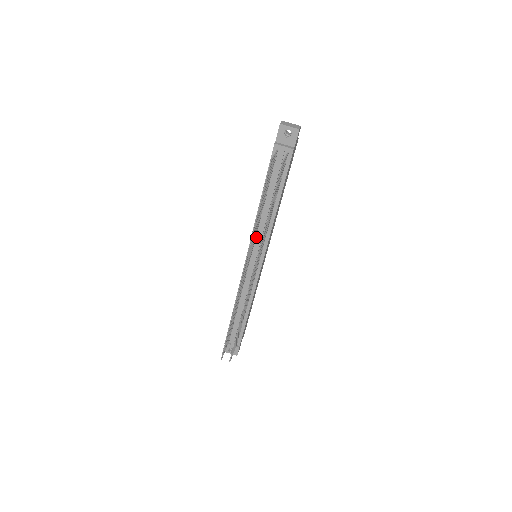
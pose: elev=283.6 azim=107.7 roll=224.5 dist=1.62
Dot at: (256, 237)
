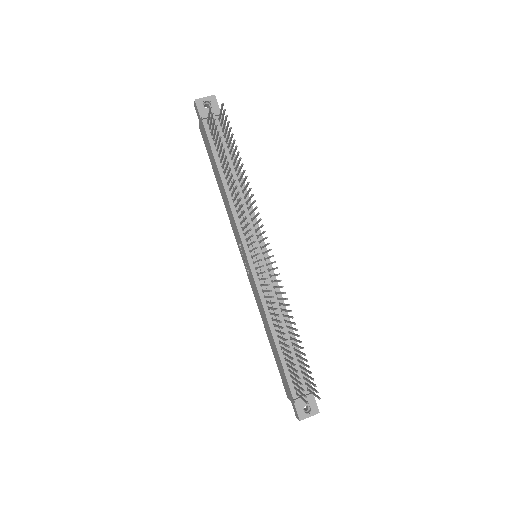
Dot at: occluded
